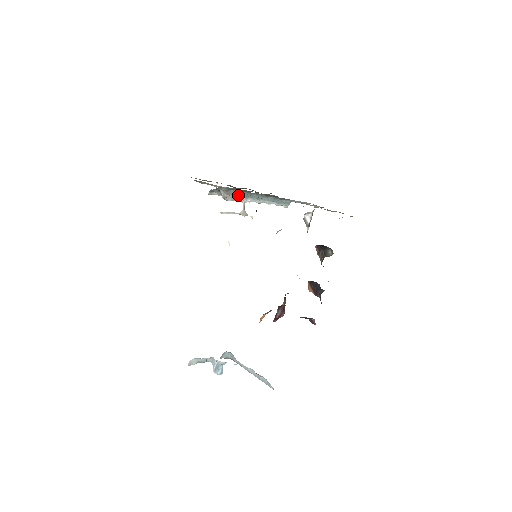
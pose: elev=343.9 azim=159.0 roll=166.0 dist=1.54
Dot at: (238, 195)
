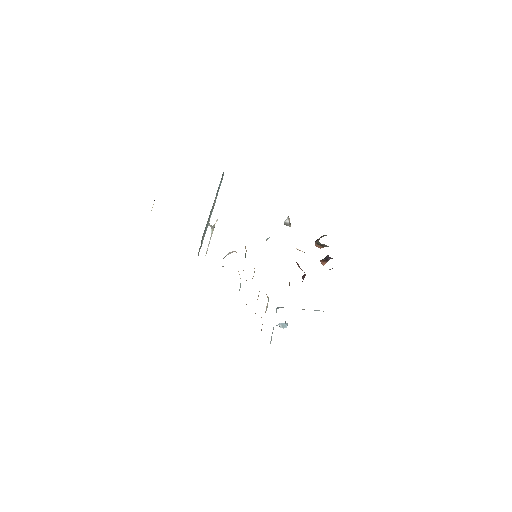
Dot at: (228, 253)
